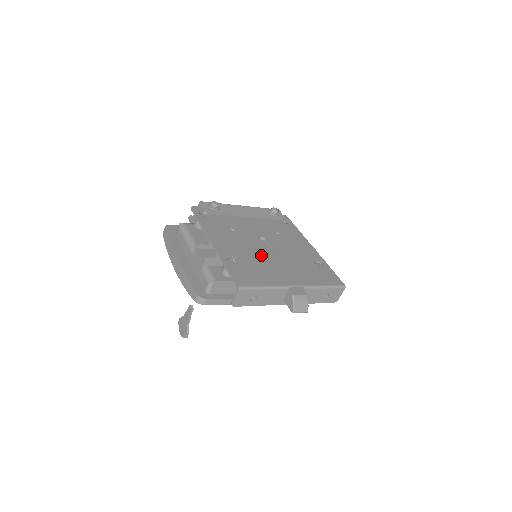
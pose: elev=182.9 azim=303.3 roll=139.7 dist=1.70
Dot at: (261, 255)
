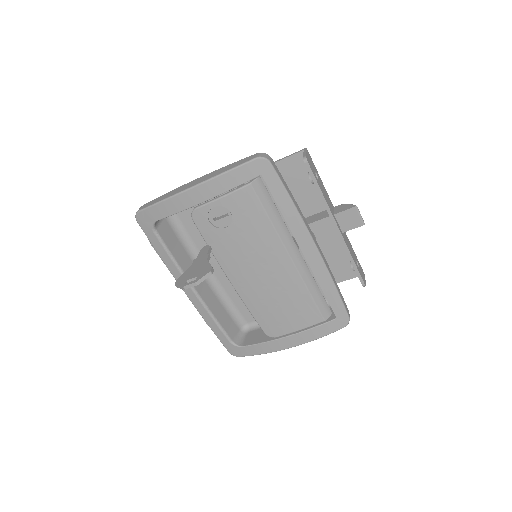
Dot at: occluded
